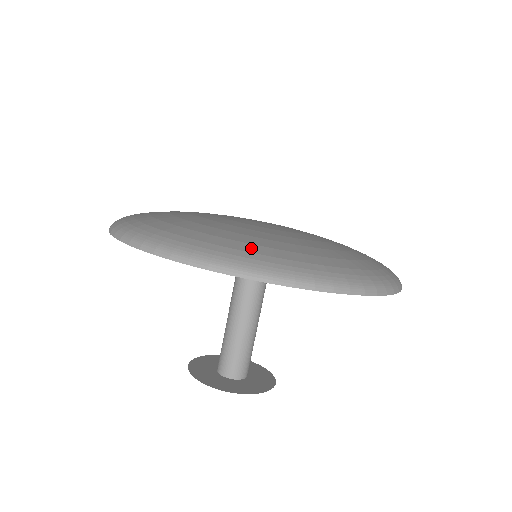
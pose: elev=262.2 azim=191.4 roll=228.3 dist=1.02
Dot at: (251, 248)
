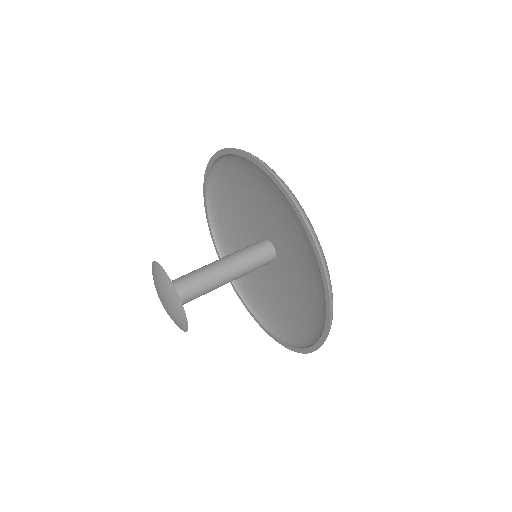
Dot at: occluded
